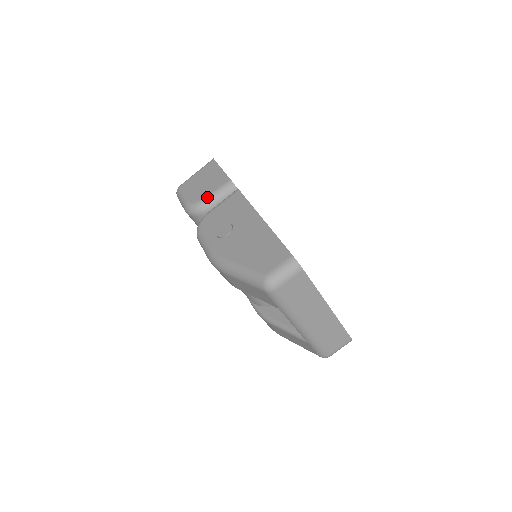
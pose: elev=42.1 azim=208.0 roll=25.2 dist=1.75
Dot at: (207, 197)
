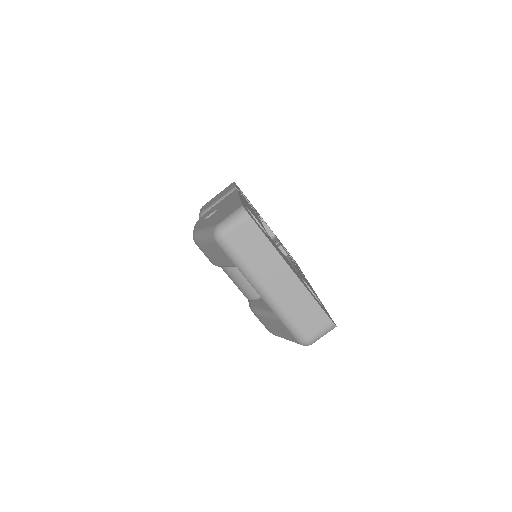
Dot at: (214, 203)
